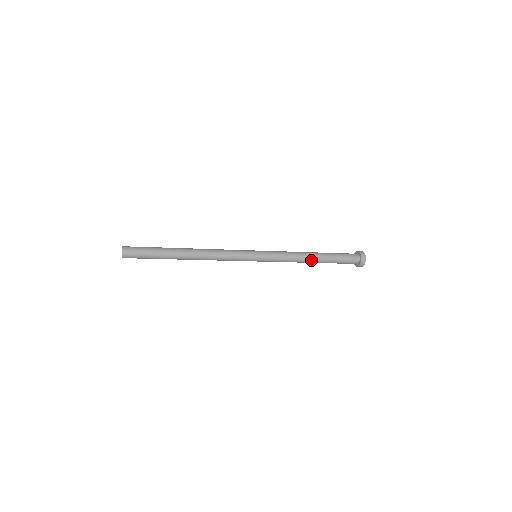
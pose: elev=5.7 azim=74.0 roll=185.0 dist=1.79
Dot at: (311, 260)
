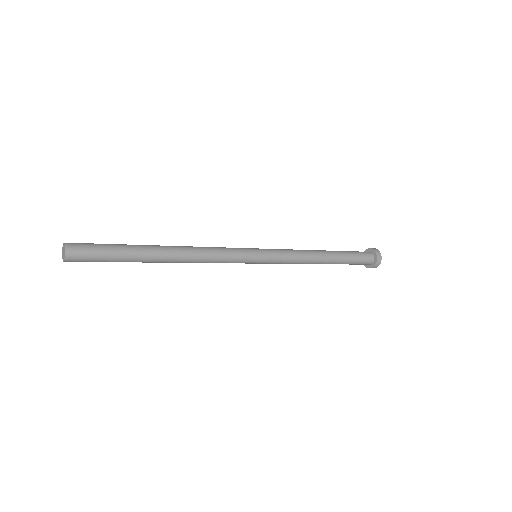
Dot at: (322, 260)
